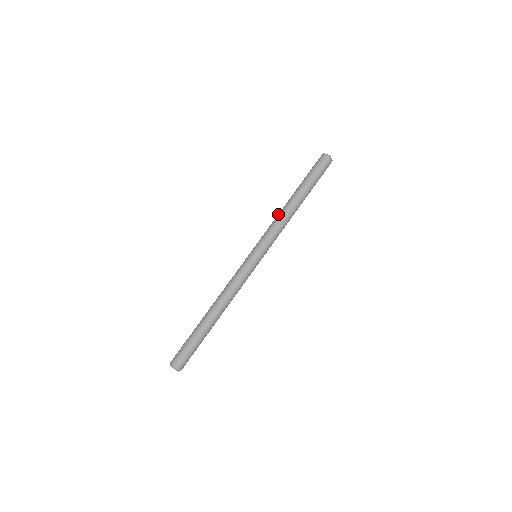
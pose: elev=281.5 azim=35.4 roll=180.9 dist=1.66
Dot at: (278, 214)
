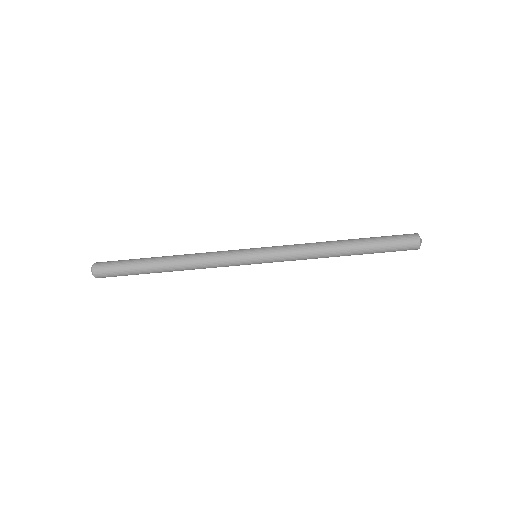
Dot at: occluded
